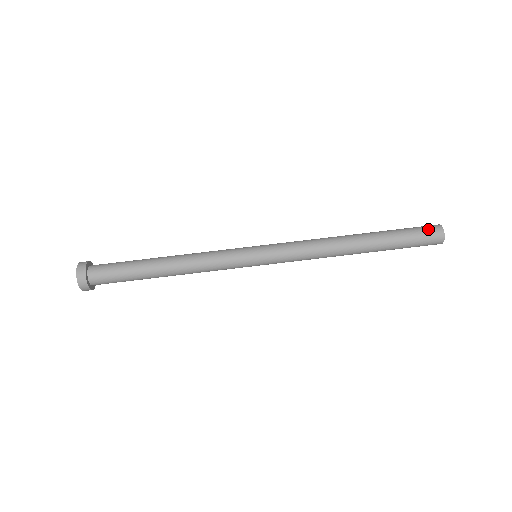
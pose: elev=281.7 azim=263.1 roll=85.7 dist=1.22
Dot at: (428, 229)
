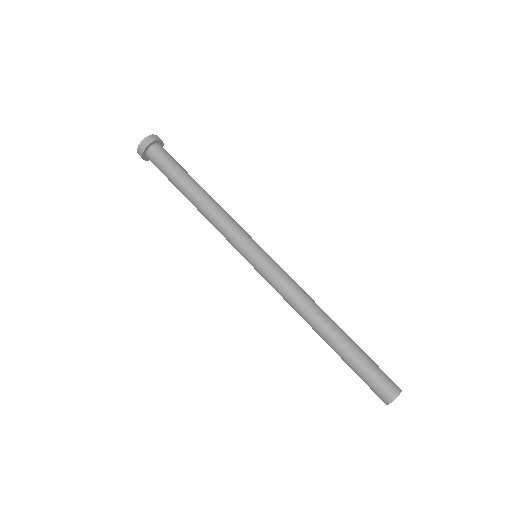
Dot at: occluded
